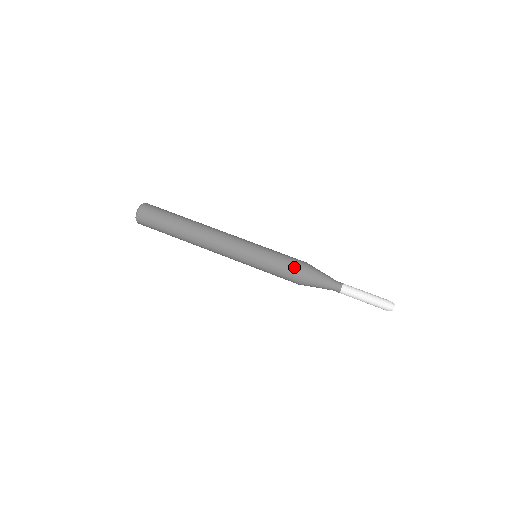
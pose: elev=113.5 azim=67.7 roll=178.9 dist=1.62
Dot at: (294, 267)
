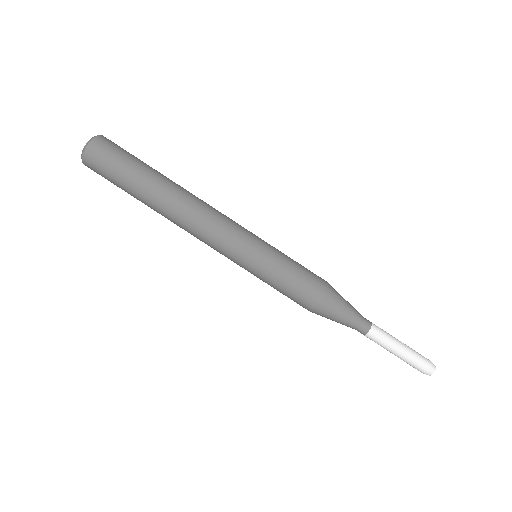
Dot at: (299, 303)
